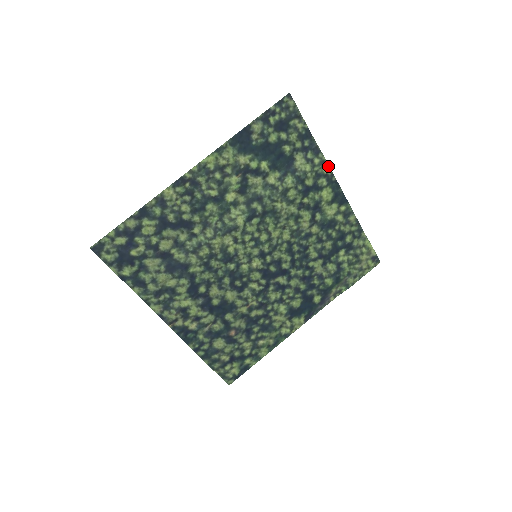
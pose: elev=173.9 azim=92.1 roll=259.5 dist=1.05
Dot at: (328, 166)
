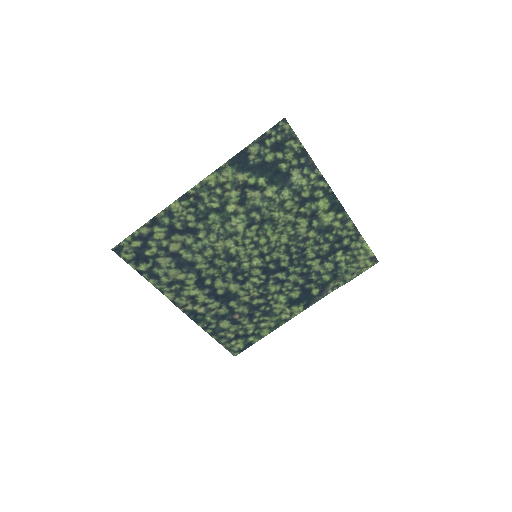
Dot at: (324, 180)
